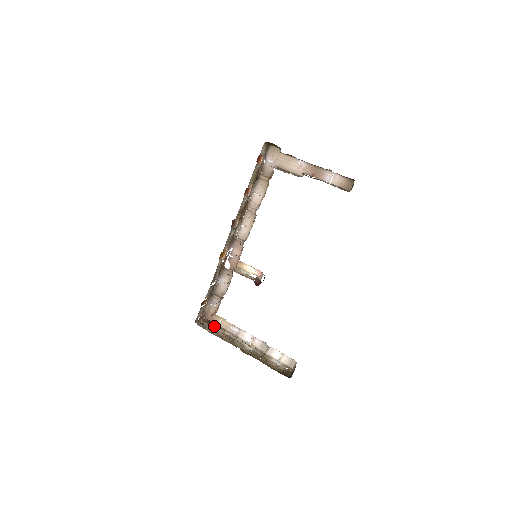
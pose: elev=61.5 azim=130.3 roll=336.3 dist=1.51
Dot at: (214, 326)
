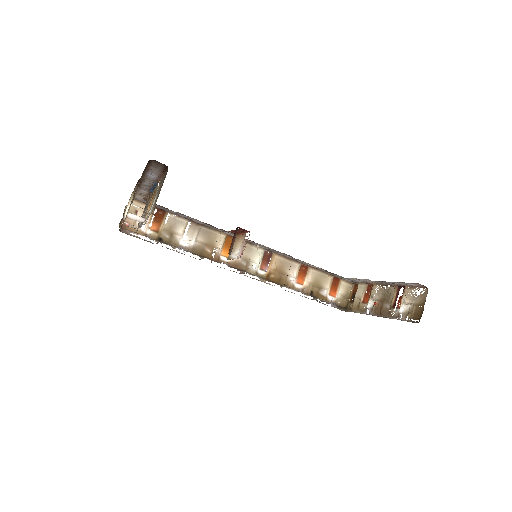
Dot at: (123, 220)
